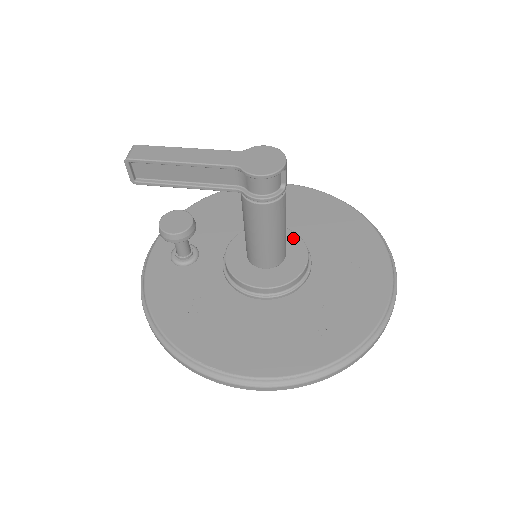
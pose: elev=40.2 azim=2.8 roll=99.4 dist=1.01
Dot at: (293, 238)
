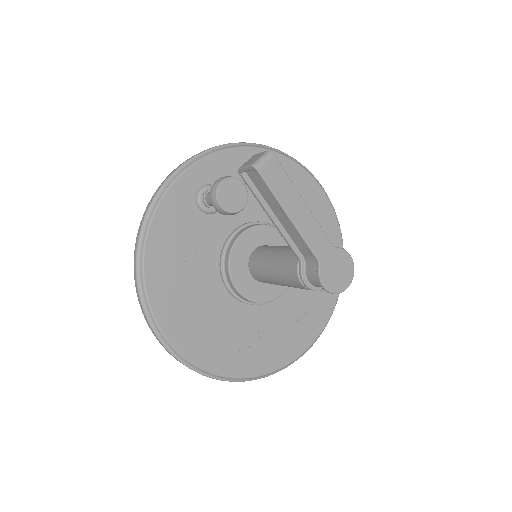
Dot at: occluded
